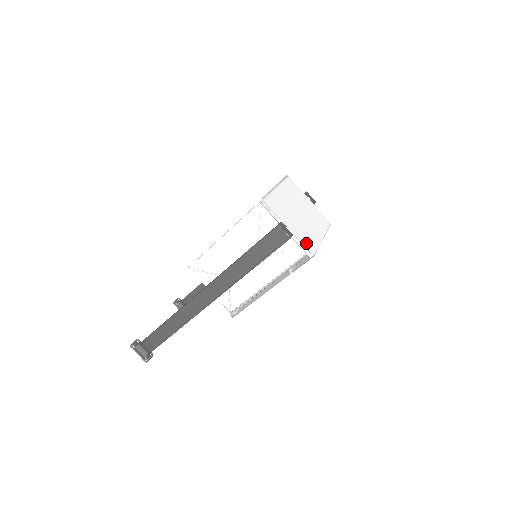
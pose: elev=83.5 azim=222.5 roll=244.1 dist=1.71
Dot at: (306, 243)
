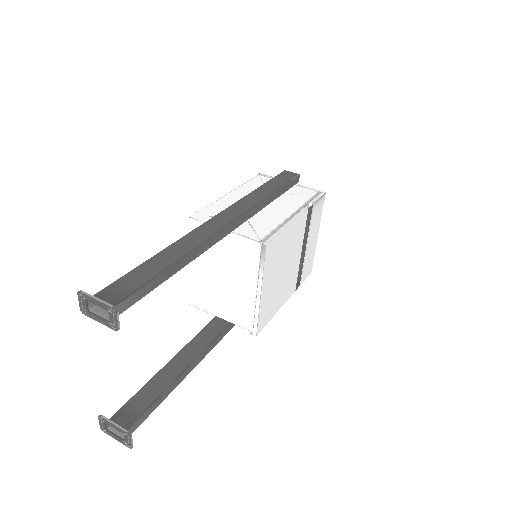
Dot at: occluded
